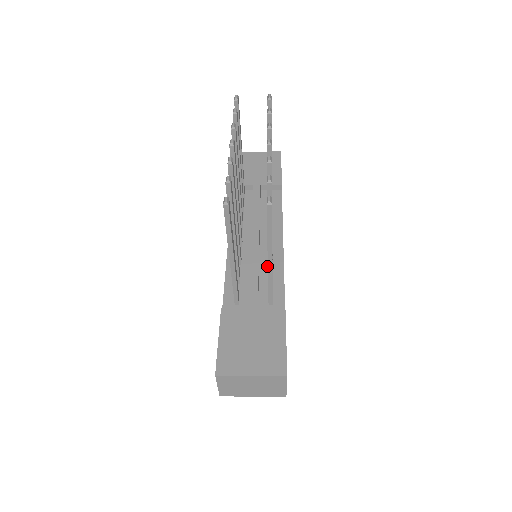
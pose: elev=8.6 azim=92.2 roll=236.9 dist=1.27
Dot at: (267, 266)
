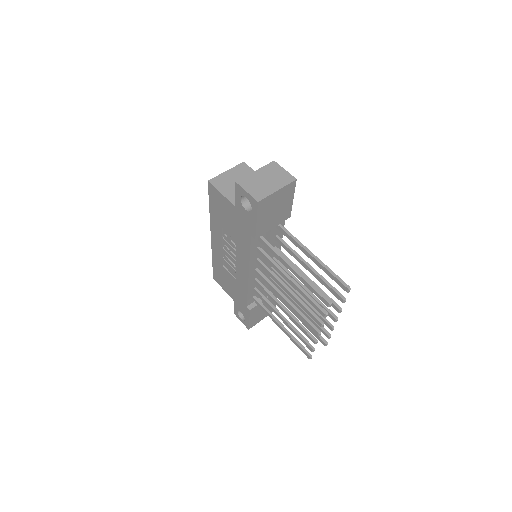
Dot at: occluded
